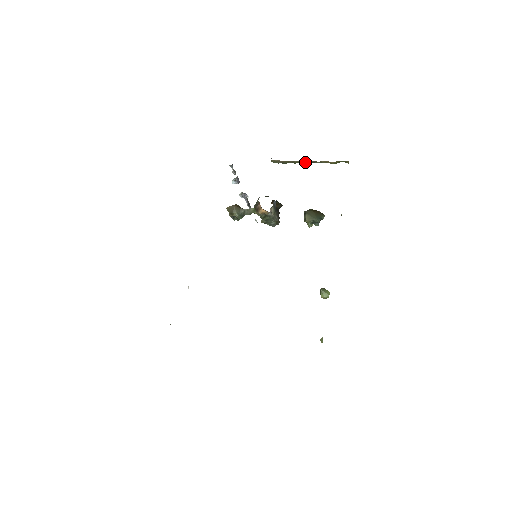
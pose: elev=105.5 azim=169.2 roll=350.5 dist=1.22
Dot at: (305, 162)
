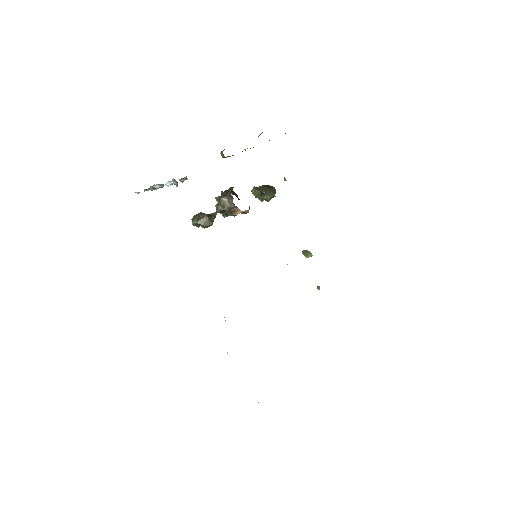
Dot at: (253, 147)
